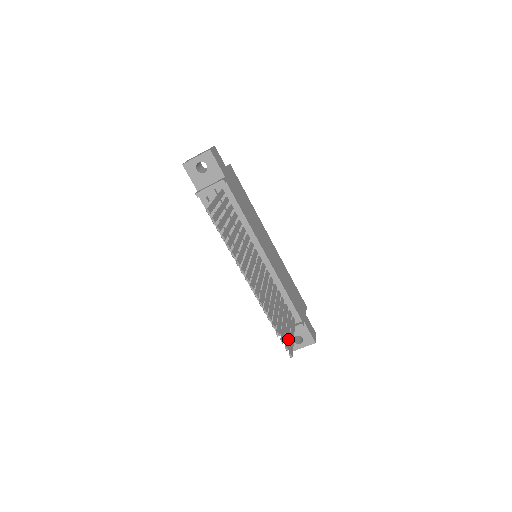
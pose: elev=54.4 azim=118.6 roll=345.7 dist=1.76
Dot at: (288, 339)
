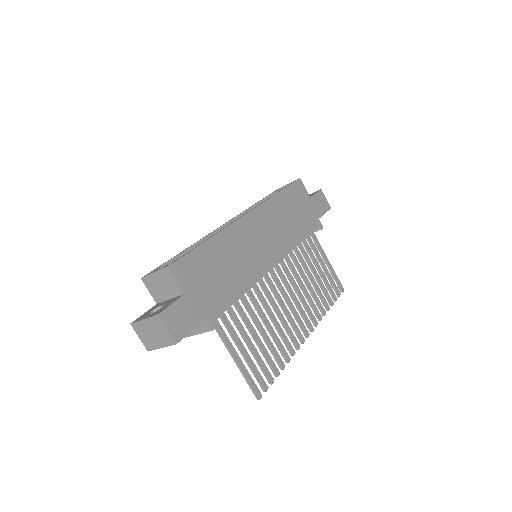
Dot at: (332, 282)
